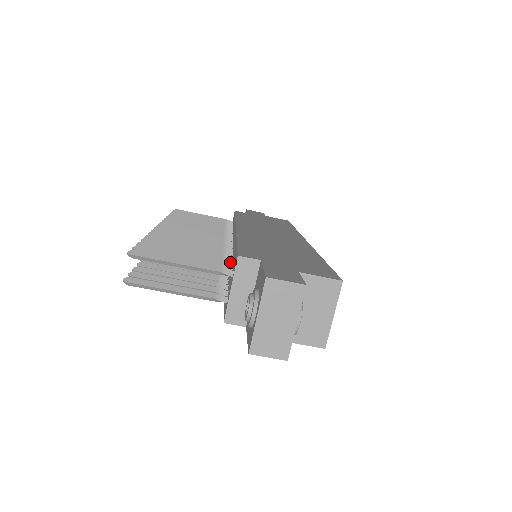
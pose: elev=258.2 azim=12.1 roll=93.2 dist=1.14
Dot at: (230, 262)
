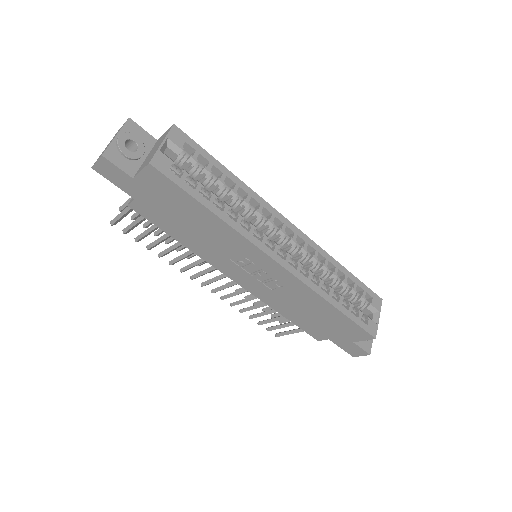
Dot at: occluded
